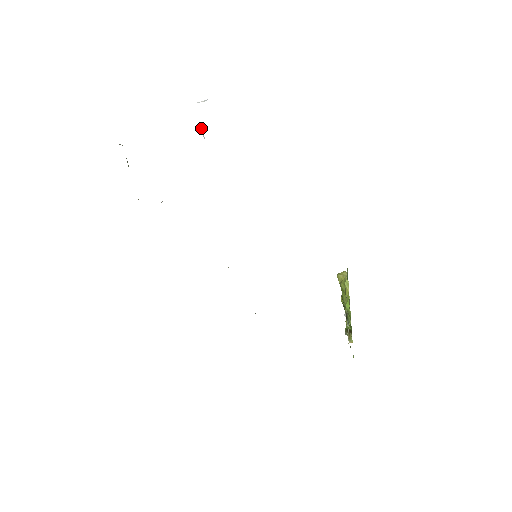
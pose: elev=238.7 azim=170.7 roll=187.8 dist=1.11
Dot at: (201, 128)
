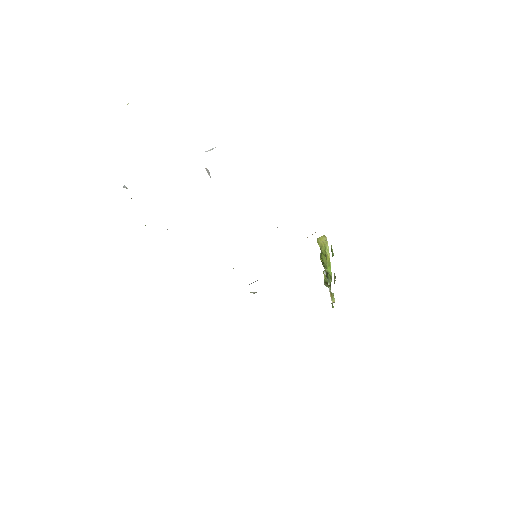
Dot at: (208, 171)
